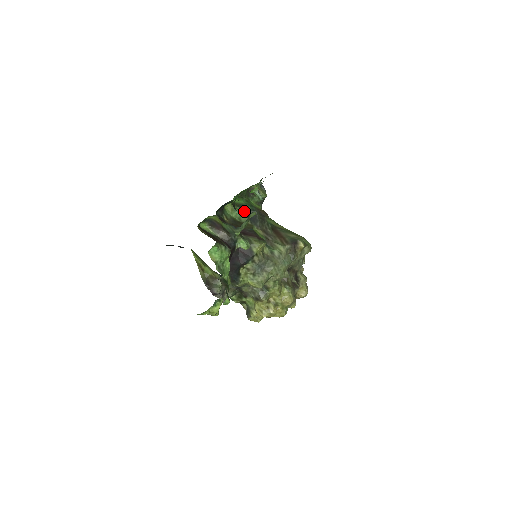
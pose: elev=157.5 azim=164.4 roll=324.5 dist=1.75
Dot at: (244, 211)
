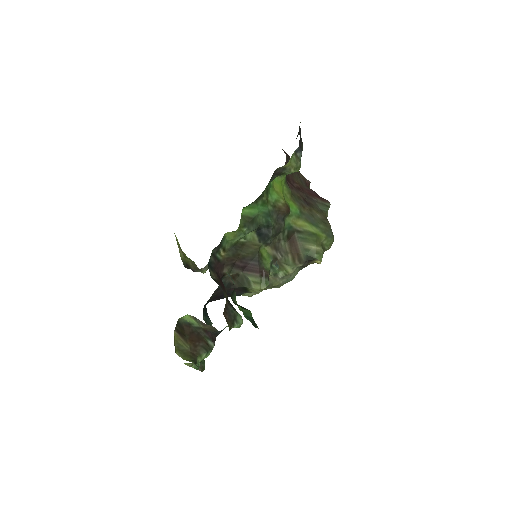
Dot at: (254, 228)
